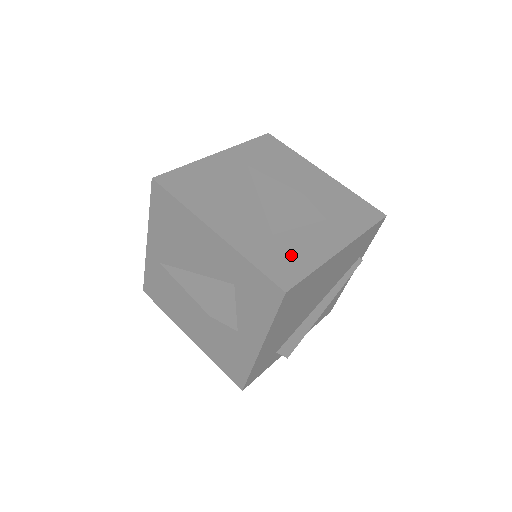
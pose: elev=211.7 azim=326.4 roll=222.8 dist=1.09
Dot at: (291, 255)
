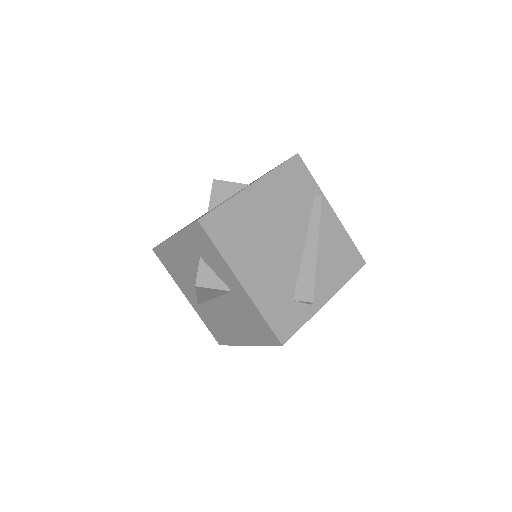
Dot at: occluded
